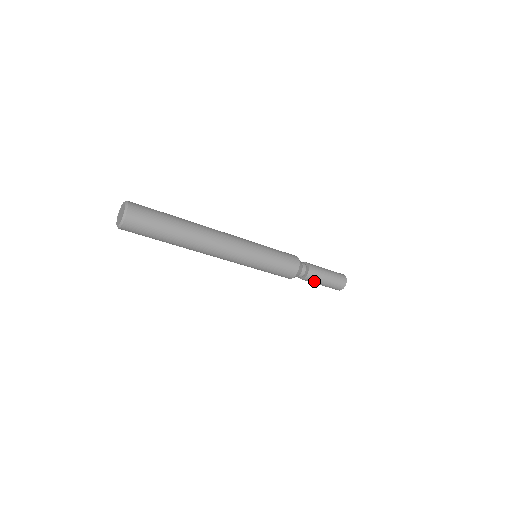
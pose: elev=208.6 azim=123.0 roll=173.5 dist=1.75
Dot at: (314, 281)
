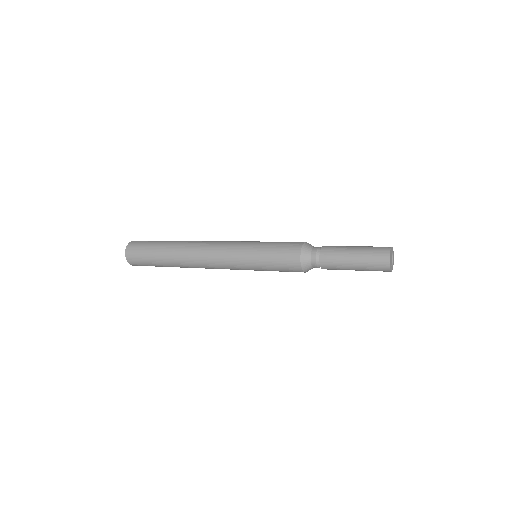
Dot at: (337, 264)
